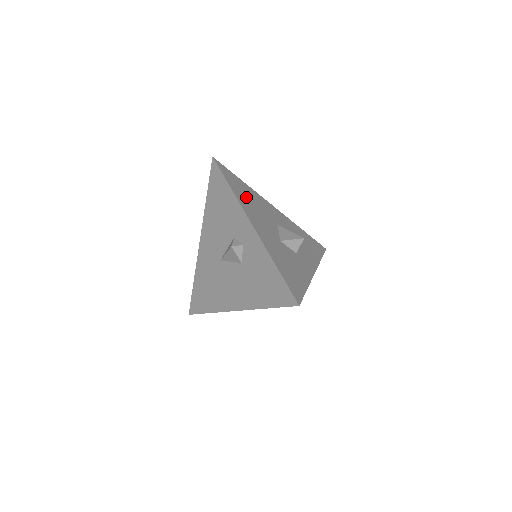
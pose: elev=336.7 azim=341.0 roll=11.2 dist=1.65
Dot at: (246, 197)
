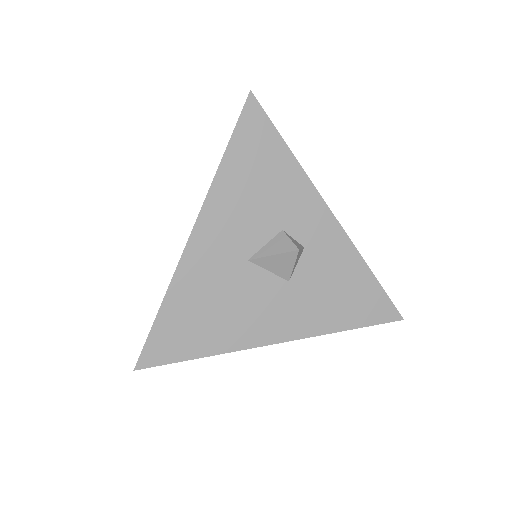
Dot at: (209, 323)
